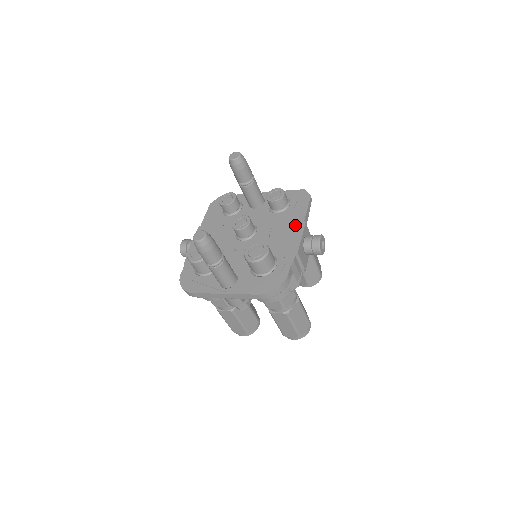
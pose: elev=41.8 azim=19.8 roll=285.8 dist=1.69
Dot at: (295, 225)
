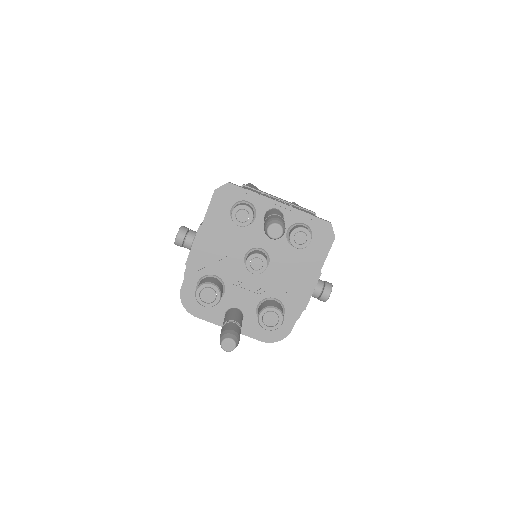
Dot at: (310, 273)
